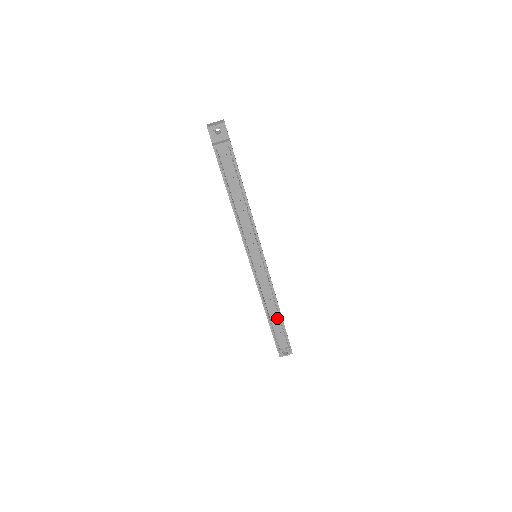
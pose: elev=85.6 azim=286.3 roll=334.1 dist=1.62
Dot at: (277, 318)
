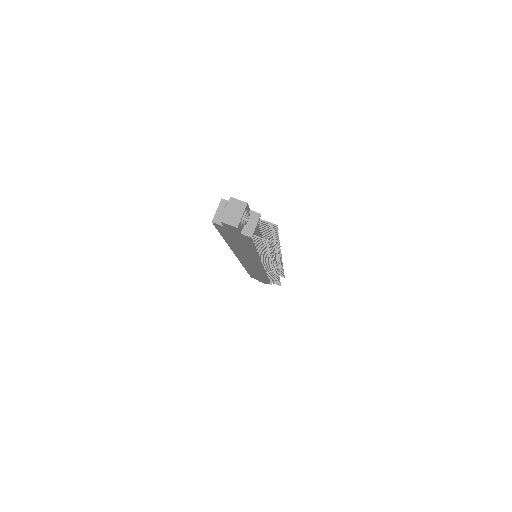
Dot at: occluded
